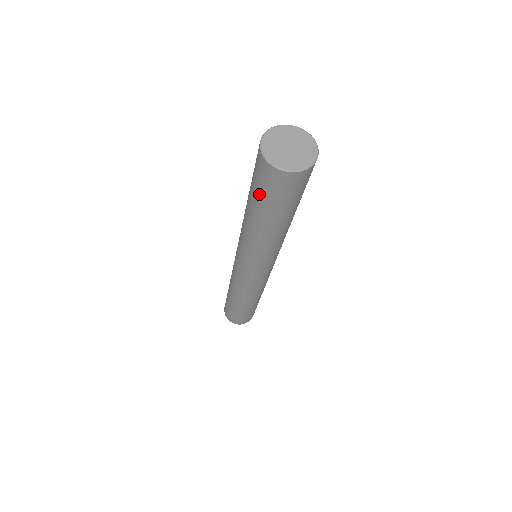
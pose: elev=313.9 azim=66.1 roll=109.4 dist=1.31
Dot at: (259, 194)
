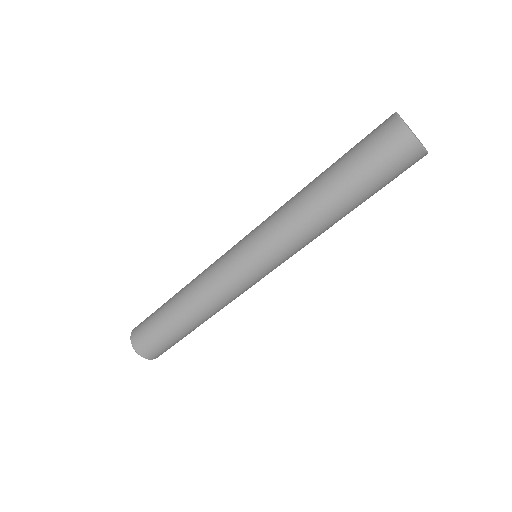
Dot at: (375, 175)
